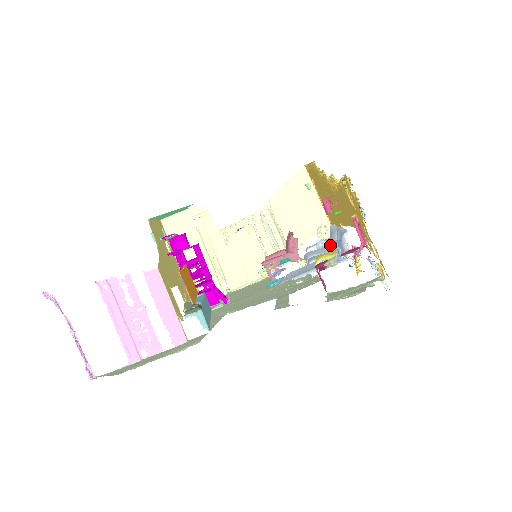
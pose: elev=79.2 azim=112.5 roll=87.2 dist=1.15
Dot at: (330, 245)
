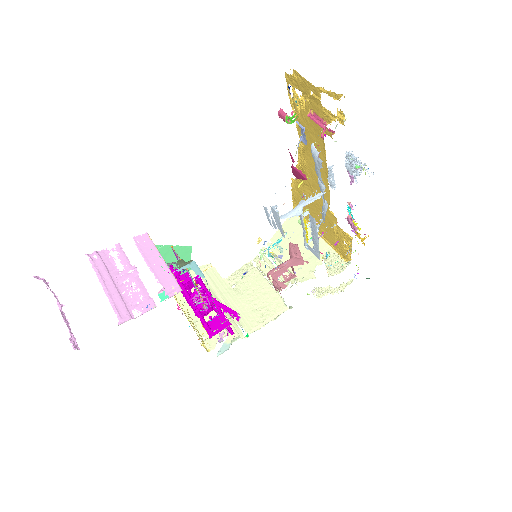
Dot at: (323, 218)
